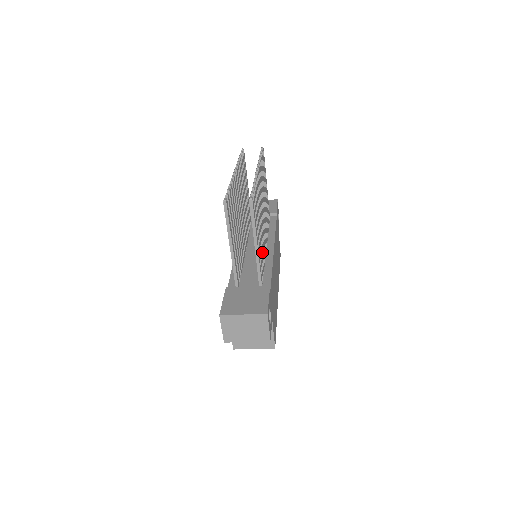
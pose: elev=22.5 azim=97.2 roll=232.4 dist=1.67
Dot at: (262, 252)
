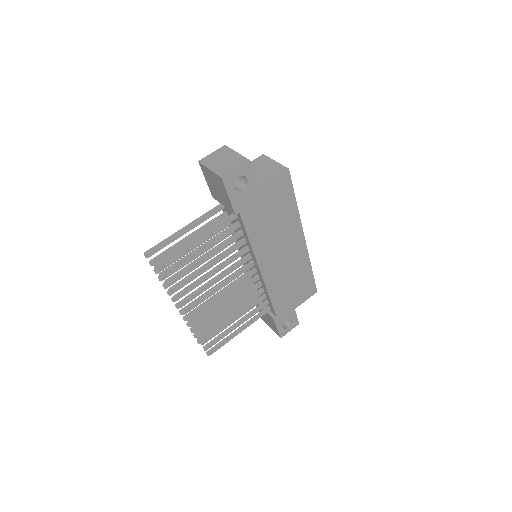
Dot at: occluded
